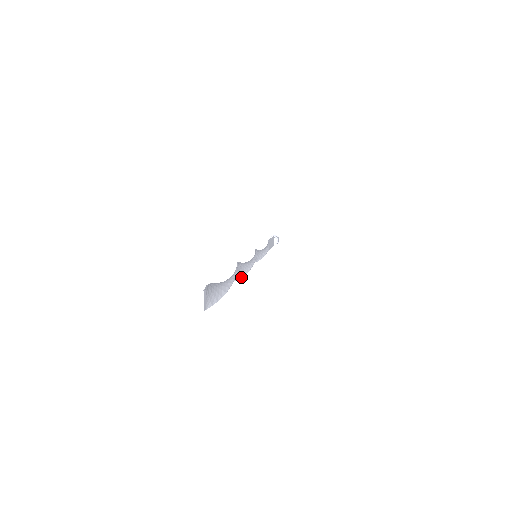
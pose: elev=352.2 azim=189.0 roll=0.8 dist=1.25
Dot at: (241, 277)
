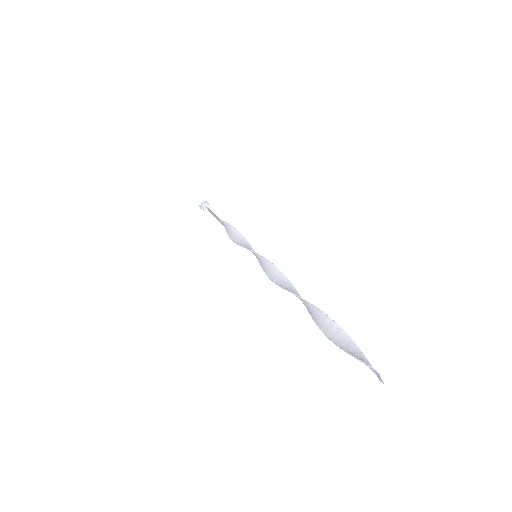
Dot at: occluded
